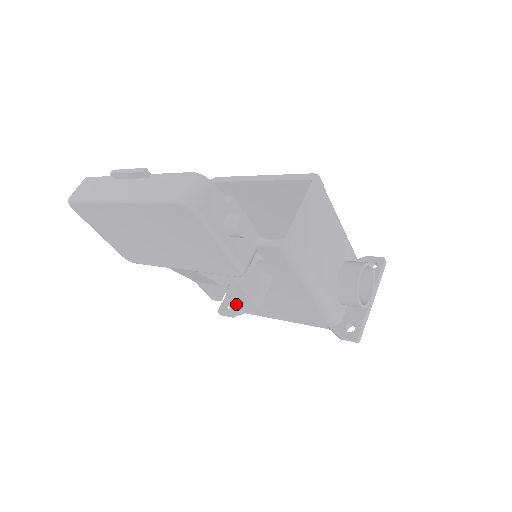
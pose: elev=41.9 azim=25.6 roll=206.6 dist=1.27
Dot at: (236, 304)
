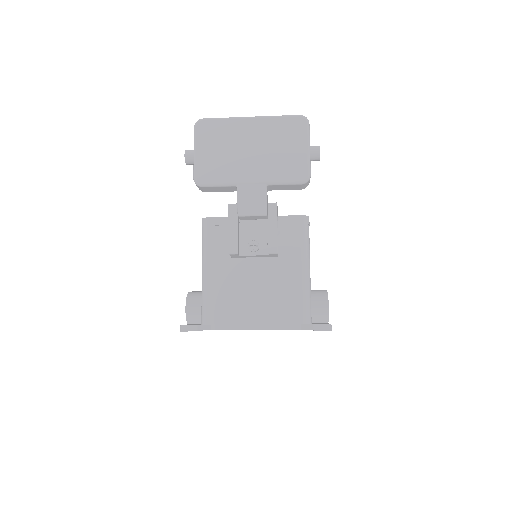
Dot at: (208, 314)
